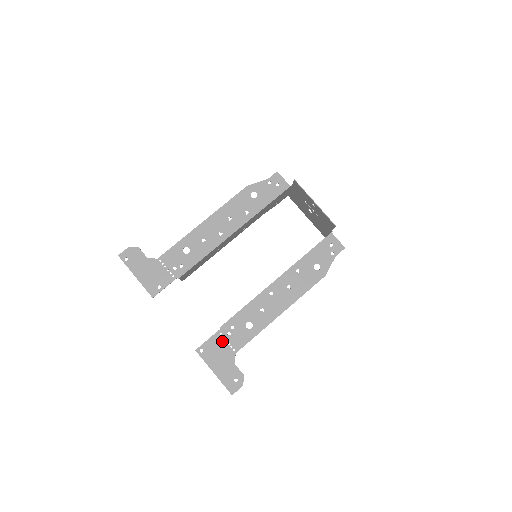
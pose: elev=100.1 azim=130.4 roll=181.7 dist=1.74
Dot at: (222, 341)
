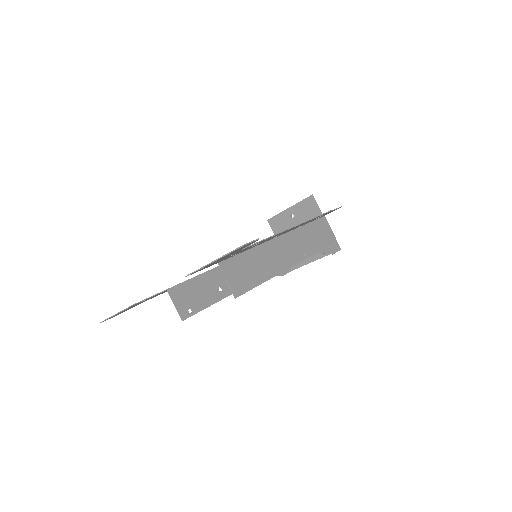
Dot at: occluded
